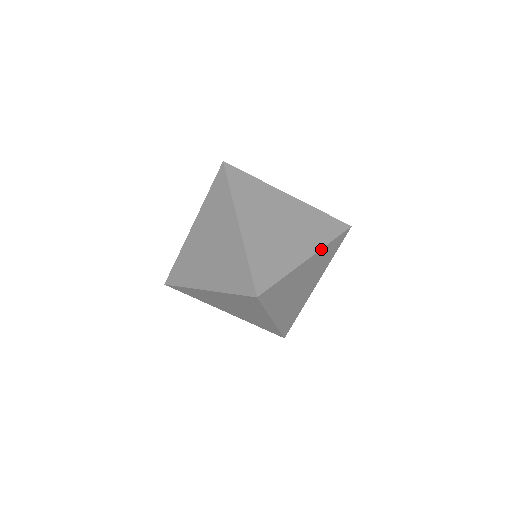
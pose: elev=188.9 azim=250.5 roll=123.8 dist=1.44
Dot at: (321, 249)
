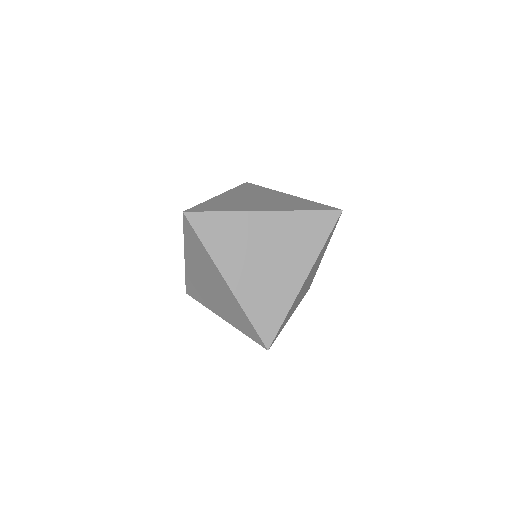
Dot at: (286, 211)
